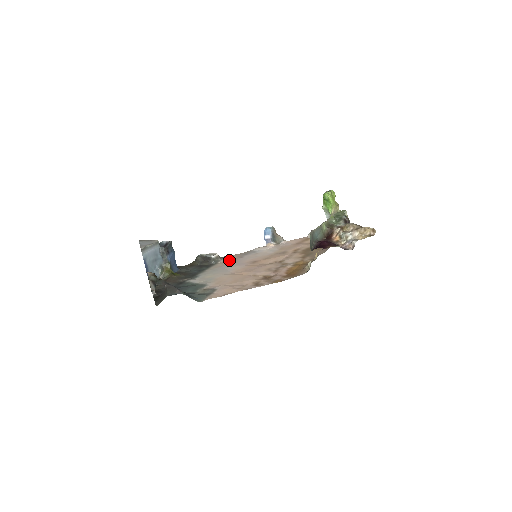
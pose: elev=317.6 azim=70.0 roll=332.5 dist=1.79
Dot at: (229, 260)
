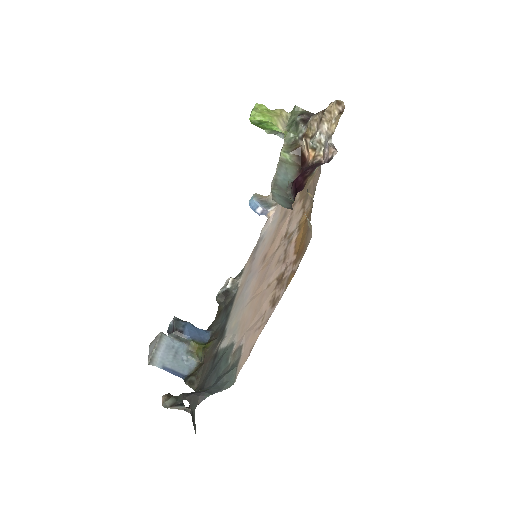
Dot at: (245, 275)
